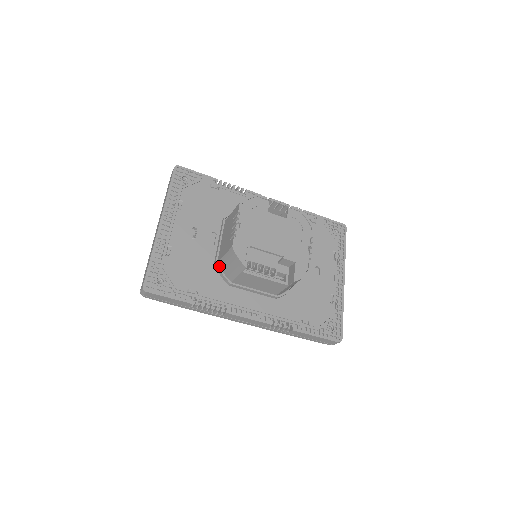
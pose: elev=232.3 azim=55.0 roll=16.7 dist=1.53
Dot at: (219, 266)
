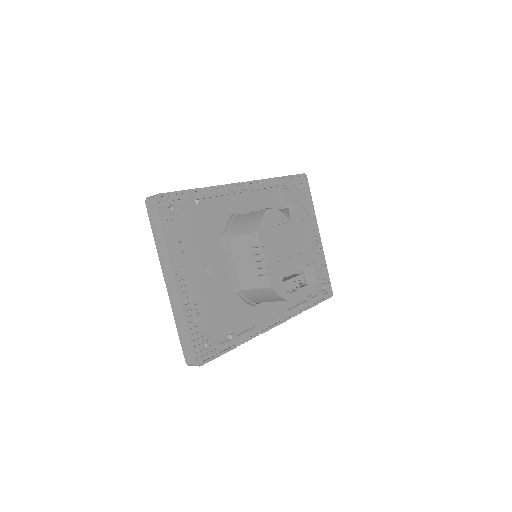
Dot at: (243, 295)
